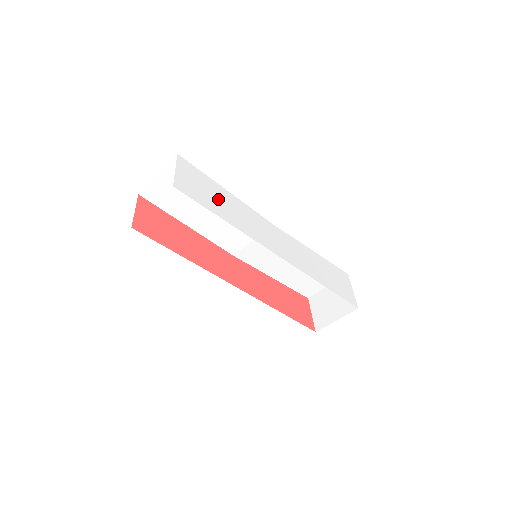
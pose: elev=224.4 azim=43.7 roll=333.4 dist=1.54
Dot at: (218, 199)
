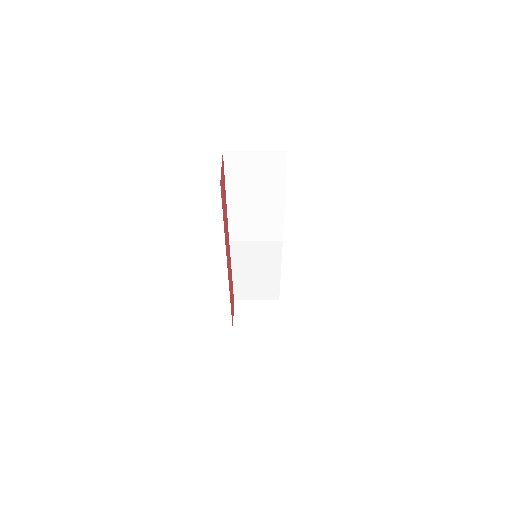
Dot at: occluded
